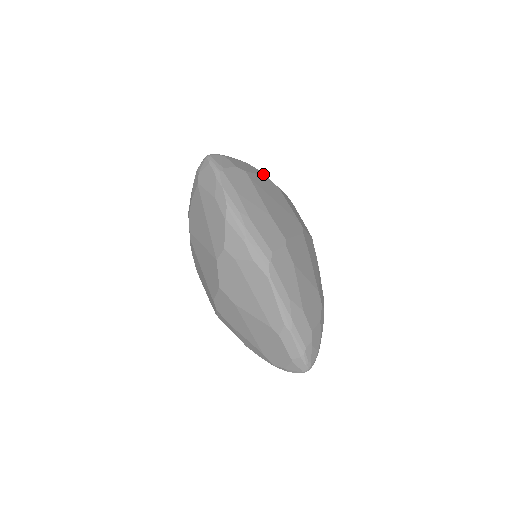
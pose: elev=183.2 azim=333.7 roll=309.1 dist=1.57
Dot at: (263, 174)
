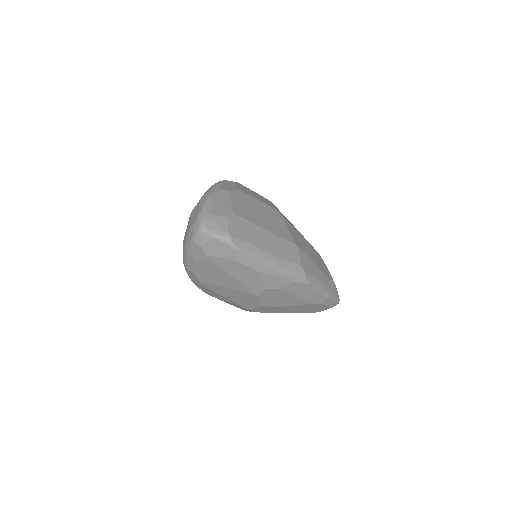
Dot at: (227, 192)
